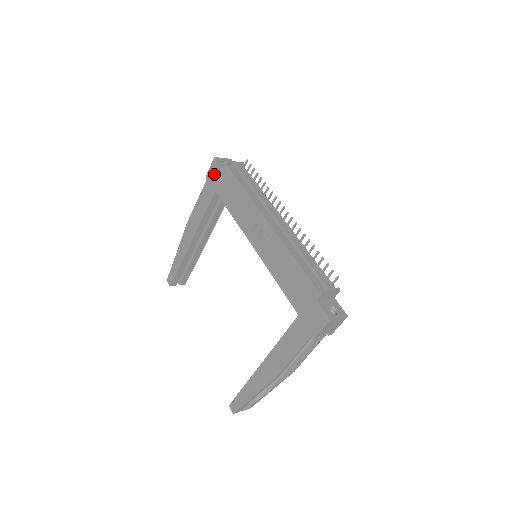
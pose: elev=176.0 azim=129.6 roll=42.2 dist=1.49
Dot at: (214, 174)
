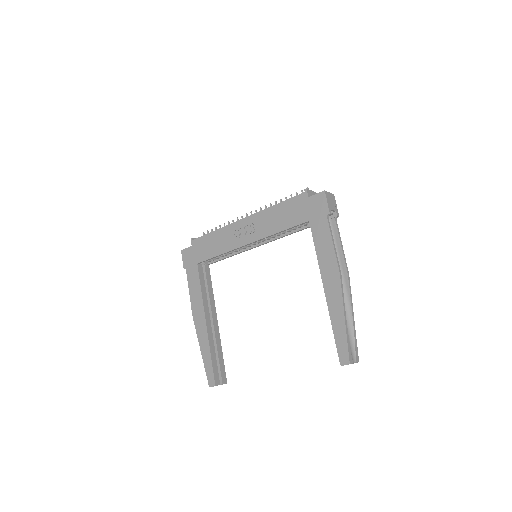
Dot at: (188, 258)
